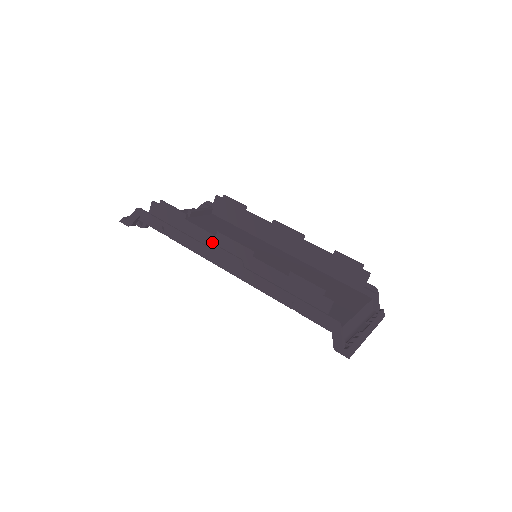
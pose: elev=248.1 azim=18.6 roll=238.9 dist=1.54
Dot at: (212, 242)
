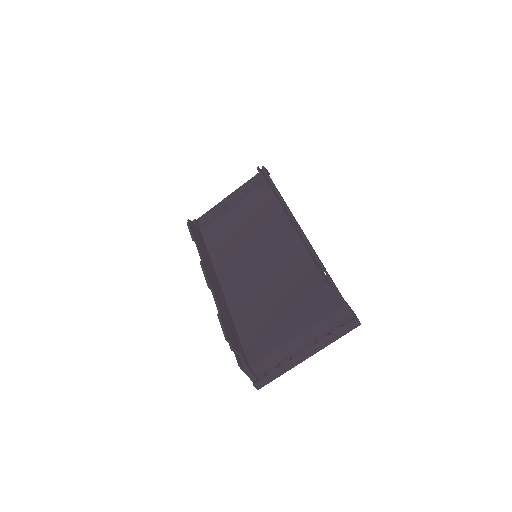
Dot at: occluded
